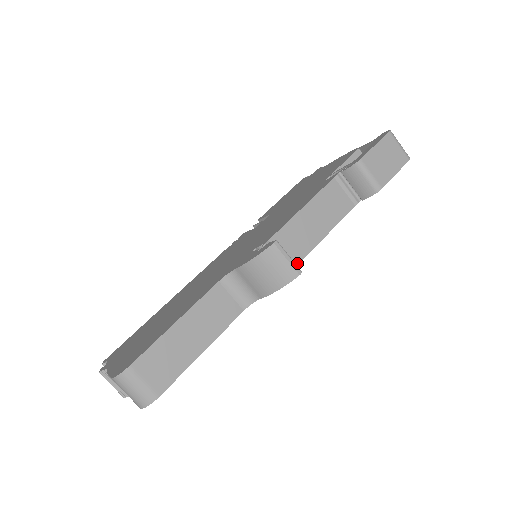
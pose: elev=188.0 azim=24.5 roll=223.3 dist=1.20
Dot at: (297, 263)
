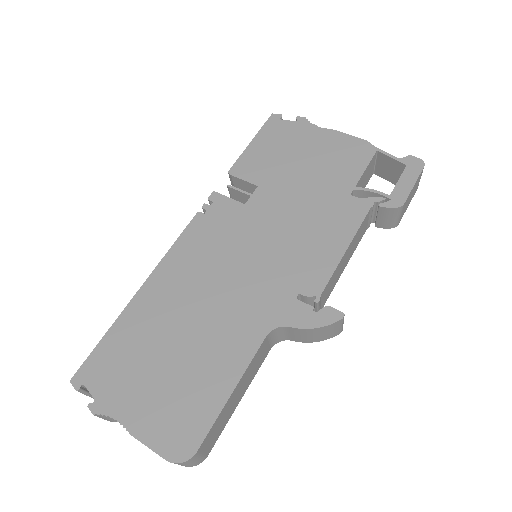
Dot at: occluded
